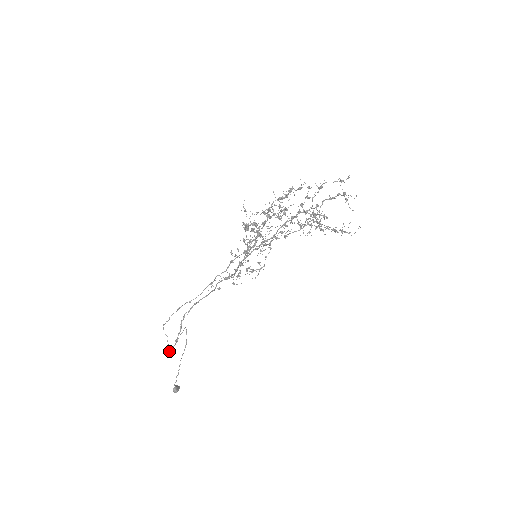
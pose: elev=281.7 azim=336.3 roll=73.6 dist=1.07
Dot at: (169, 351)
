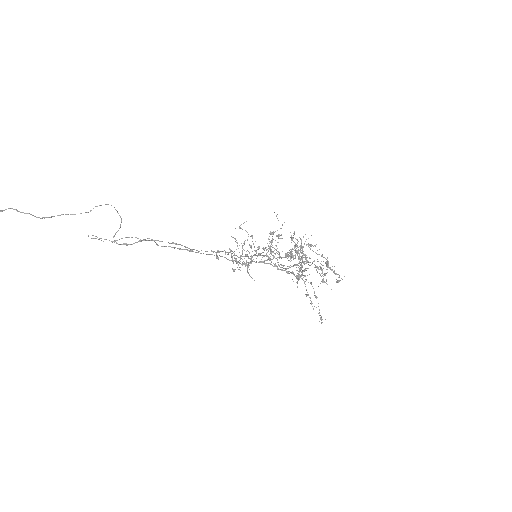
Dot at: (92, 235)
